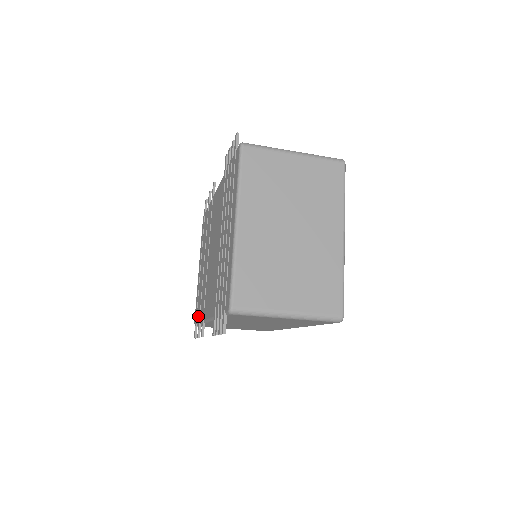
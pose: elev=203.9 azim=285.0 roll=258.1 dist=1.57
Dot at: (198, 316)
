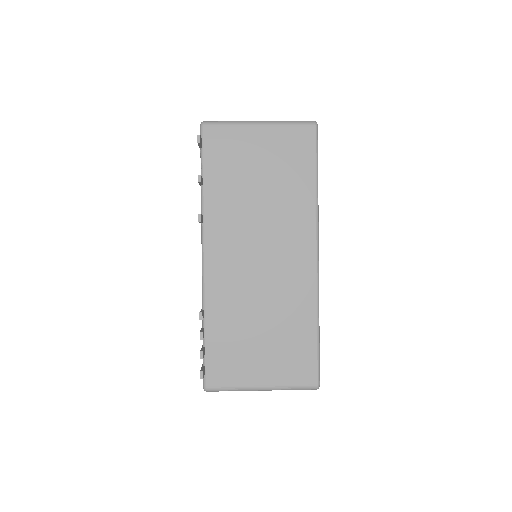
Dot at: occluded
